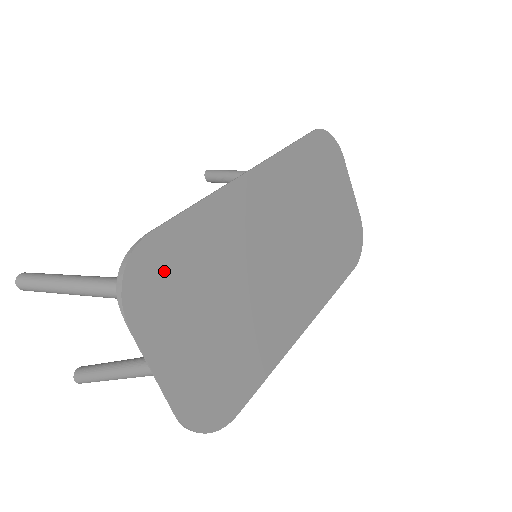
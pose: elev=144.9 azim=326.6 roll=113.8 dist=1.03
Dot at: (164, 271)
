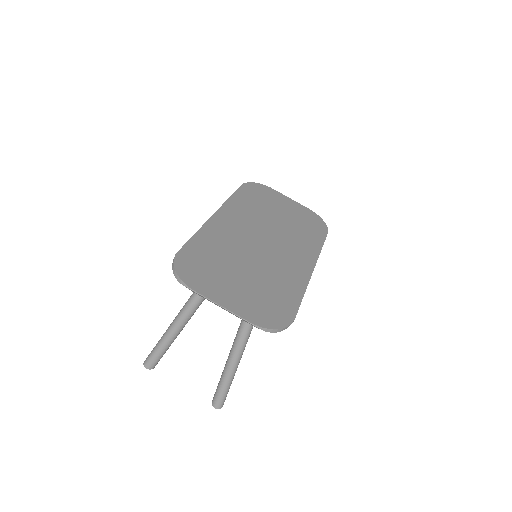
Dot at: (196, 265)
